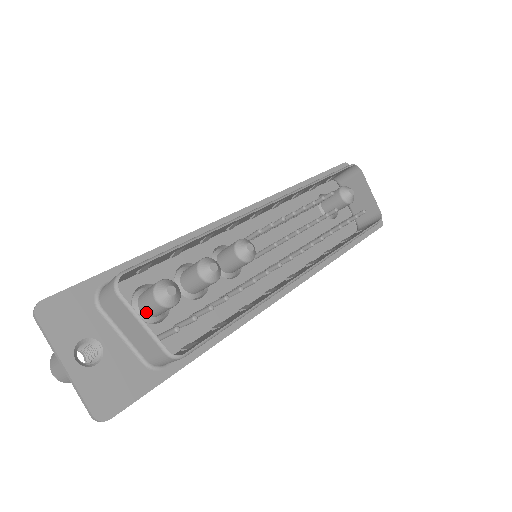
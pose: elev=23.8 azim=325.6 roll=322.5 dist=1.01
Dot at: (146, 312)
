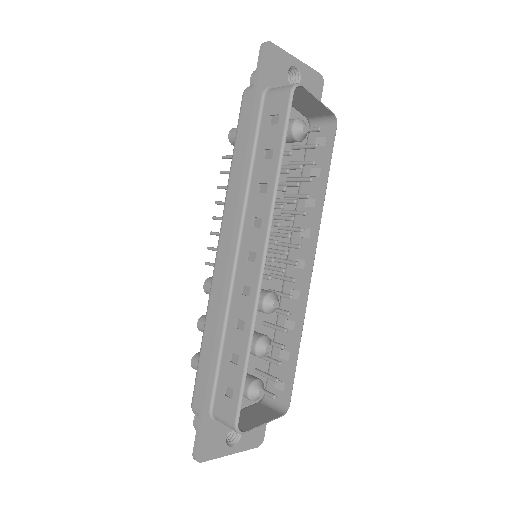
Dot at: occluded
